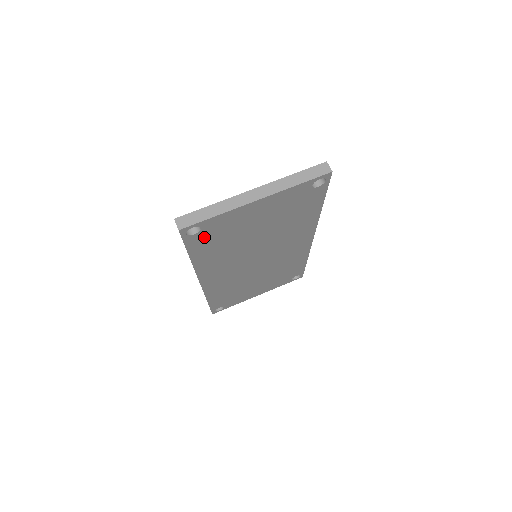
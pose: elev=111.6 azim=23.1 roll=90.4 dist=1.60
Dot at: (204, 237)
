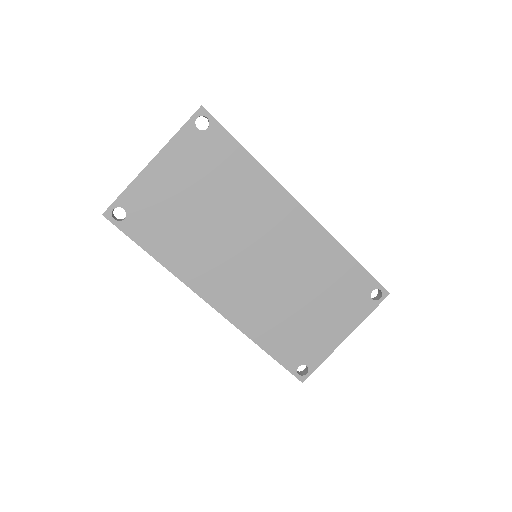
Dot at: (140, 222)
